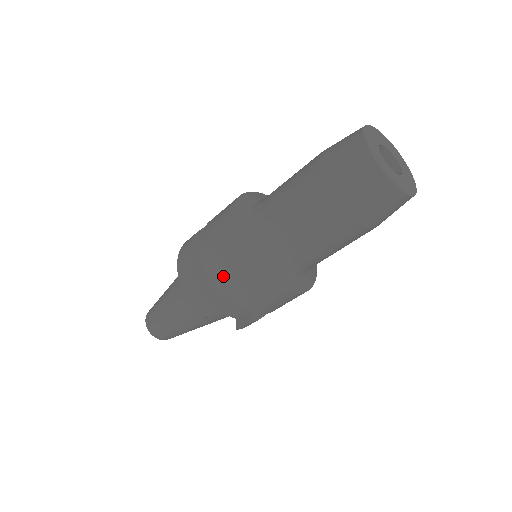
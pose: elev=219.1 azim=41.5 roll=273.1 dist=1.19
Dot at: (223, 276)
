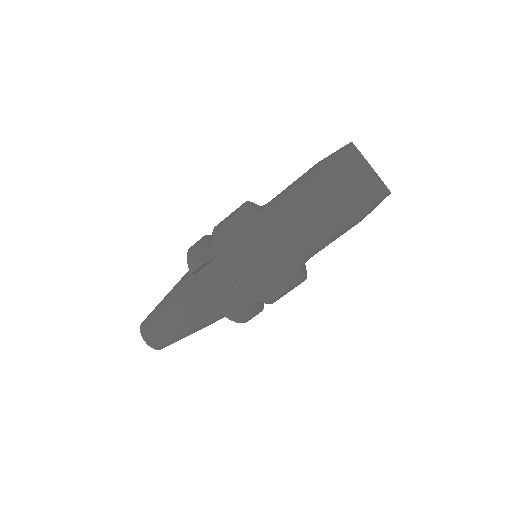
Dot at: (221, 231)
